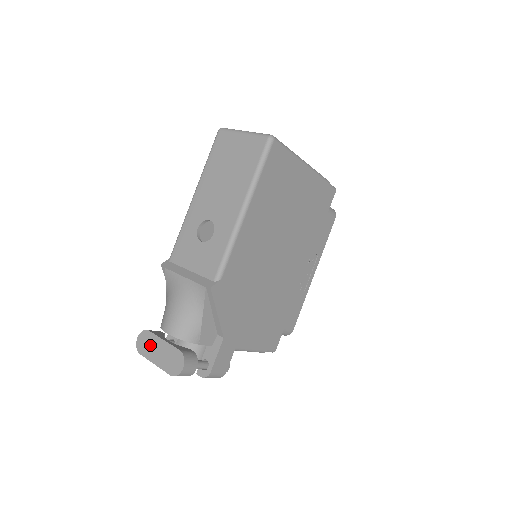
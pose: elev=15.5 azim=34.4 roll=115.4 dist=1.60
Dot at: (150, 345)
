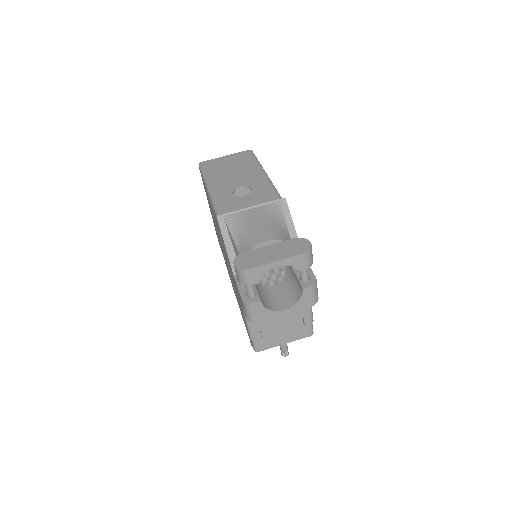
Dot at: (256, 257)
